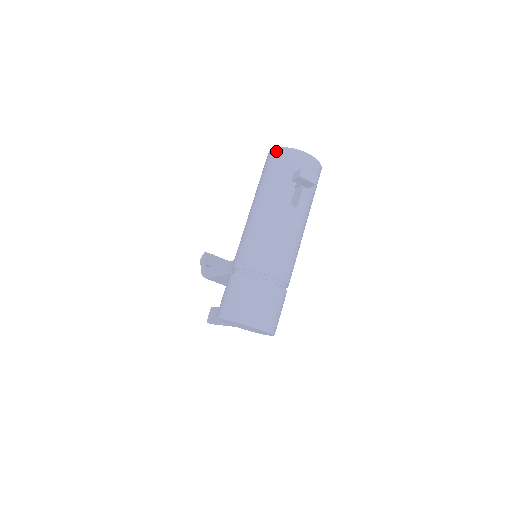
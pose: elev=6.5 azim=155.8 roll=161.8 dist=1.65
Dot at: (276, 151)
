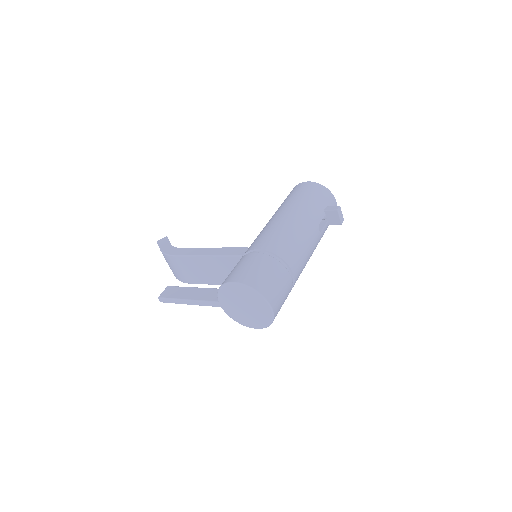
Dot at: (314, 184)
